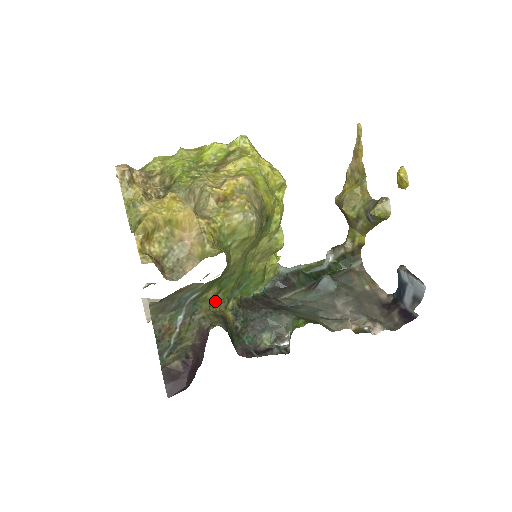
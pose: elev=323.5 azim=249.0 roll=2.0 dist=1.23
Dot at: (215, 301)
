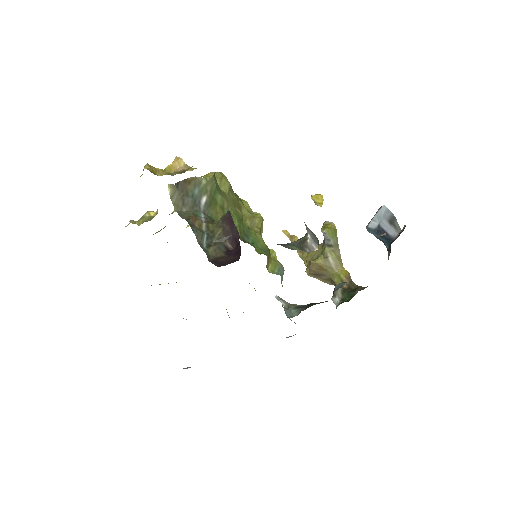
Dot at: occluded
